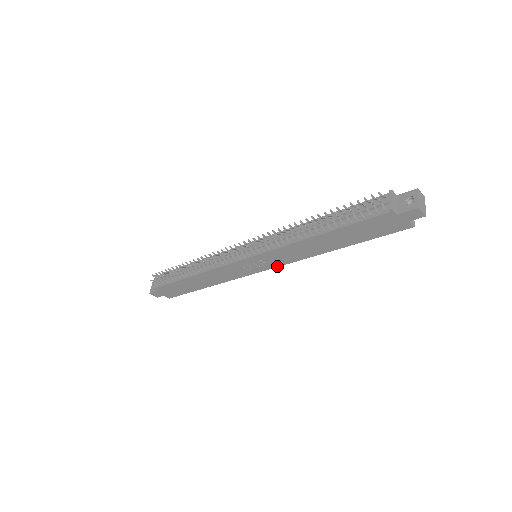
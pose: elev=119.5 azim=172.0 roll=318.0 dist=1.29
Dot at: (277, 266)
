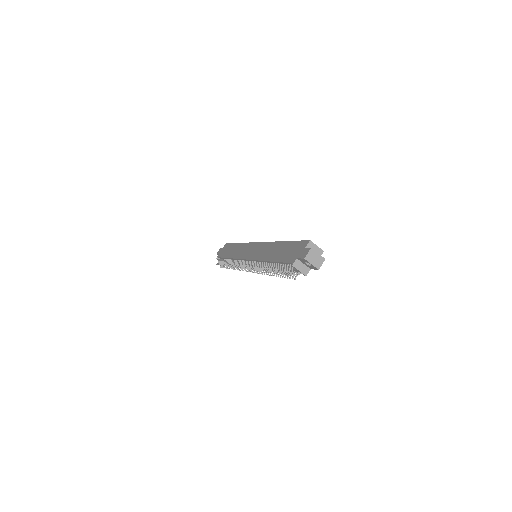
Dot at: occluded
